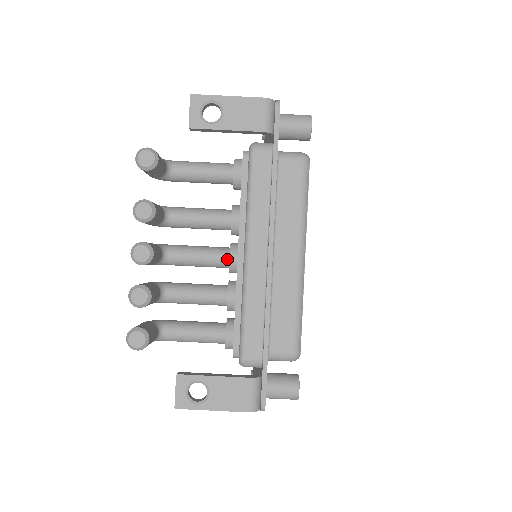
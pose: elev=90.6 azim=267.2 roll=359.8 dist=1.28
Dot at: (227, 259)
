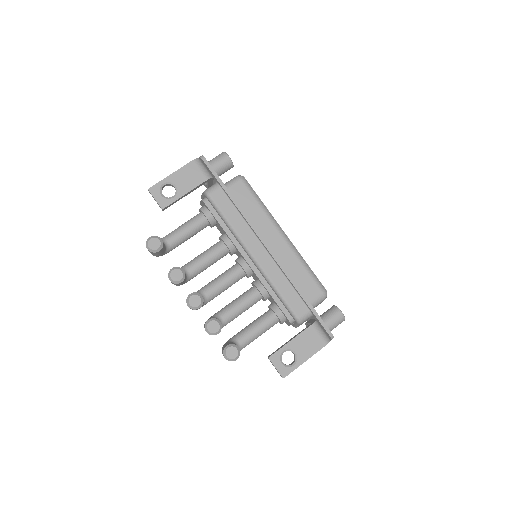
Dot at: (241, 270)
